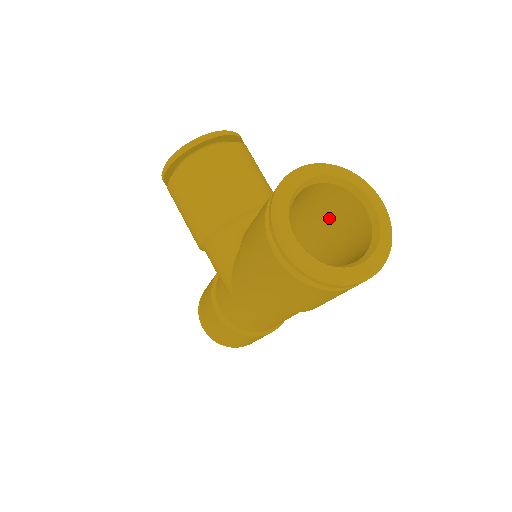
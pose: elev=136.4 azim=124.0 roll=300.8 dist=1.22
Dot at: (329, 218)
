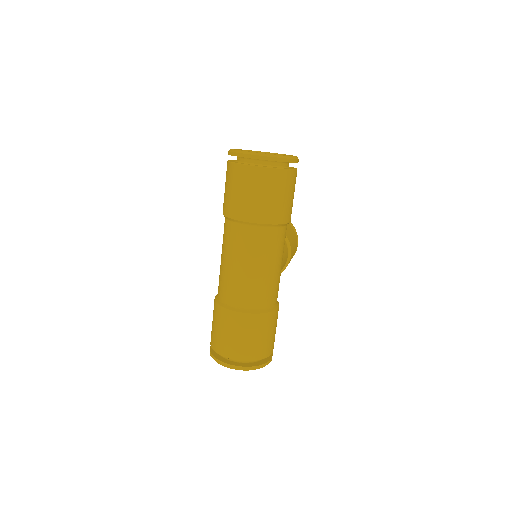
Dot at: occluded
